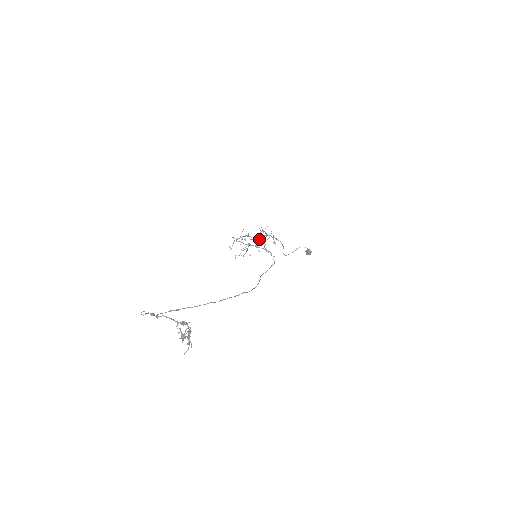
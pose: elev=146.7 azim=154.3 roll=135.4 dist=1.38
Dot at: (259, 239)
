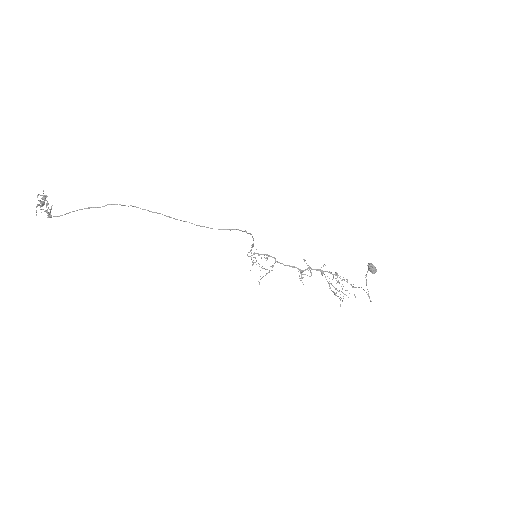
Dot at: (300, 269)
